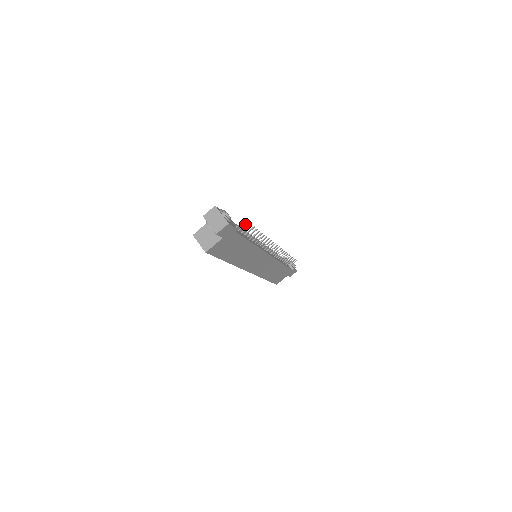
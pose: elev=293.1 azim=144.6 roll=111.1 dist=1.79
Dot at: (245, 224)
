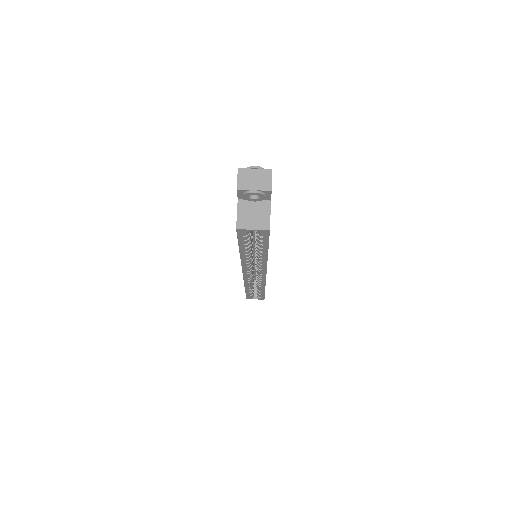
Dot at: occluded
